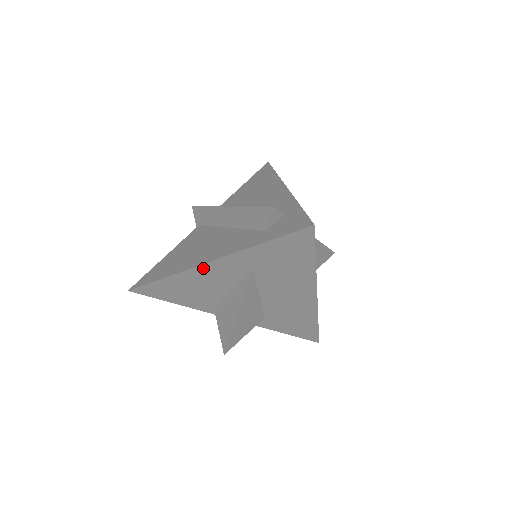
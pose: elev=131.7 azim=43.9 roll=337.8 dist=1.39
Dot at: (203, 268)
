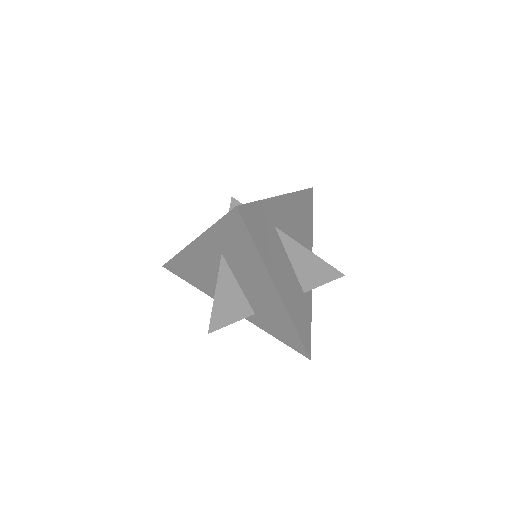
Dot at: (192, 247)
